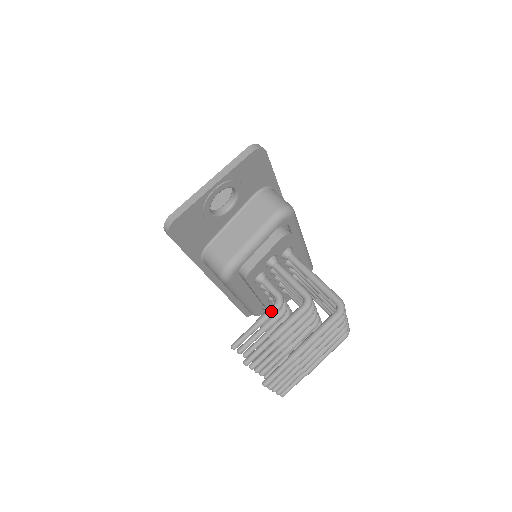
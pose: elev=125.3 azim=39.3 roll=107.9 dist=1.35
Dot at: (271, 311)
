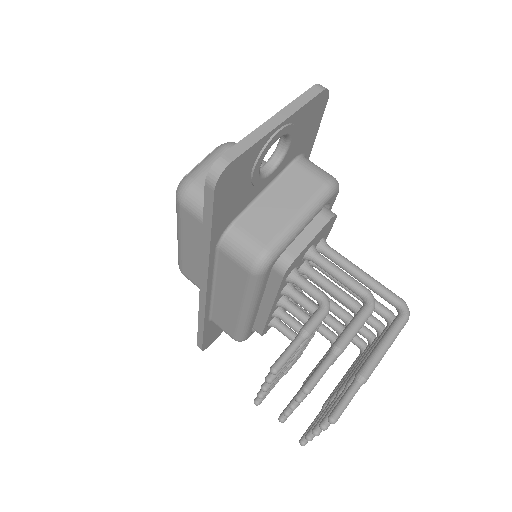
Dot at: (319, 317)
